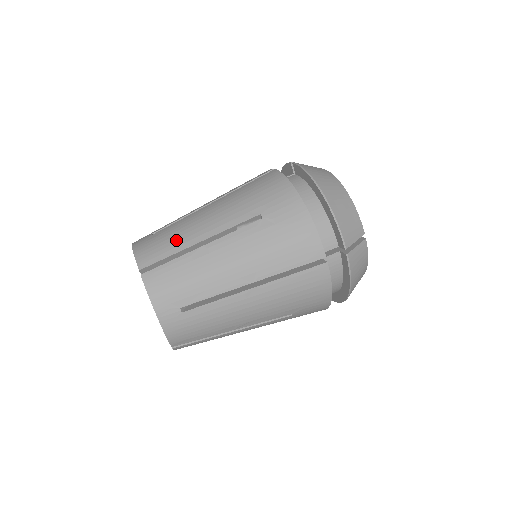
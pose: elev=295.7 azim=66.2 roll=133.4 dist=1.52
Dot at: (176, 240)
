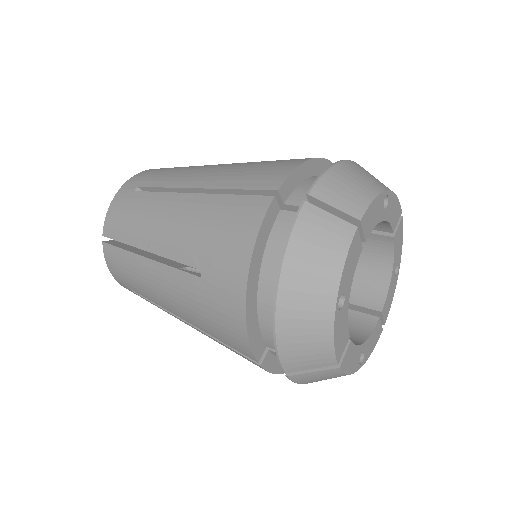
Dot at: occluded
